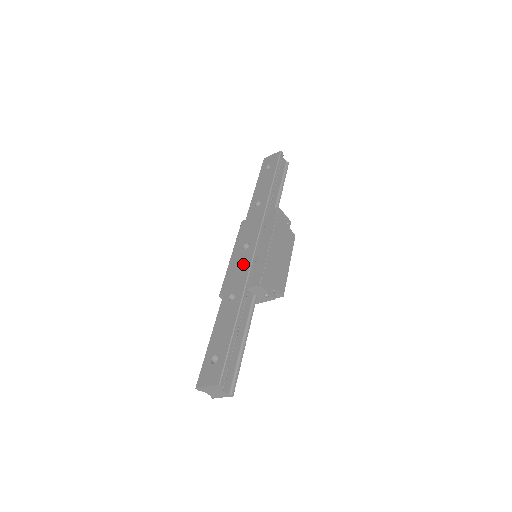
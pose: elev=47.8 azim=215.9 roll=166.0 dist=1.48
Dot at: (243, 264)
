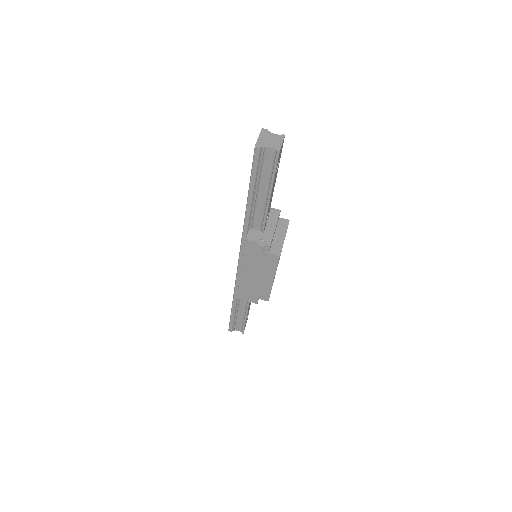
Dot at: occluded
